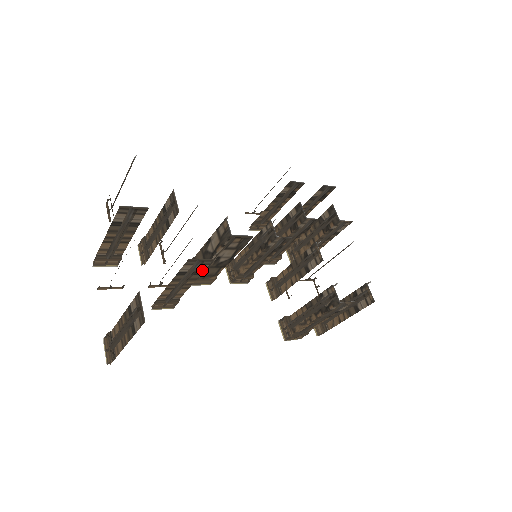
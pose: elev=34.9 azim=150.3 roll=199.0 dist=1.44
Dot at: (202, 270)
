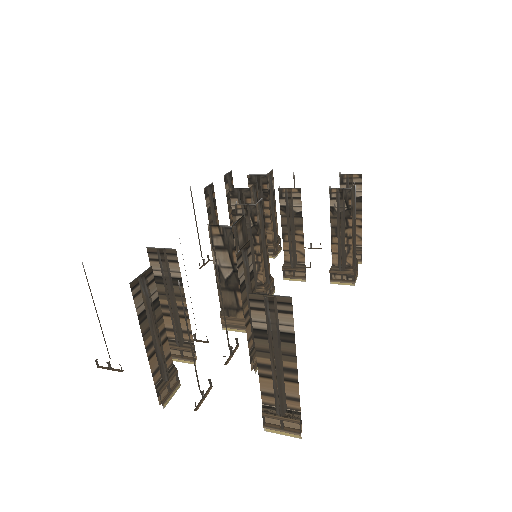
Dot at: (251, 268)
